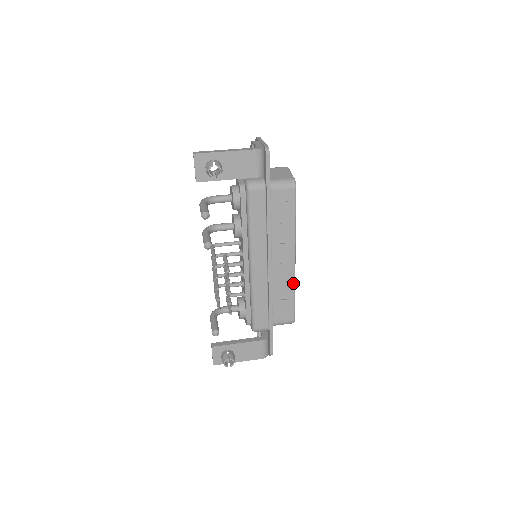
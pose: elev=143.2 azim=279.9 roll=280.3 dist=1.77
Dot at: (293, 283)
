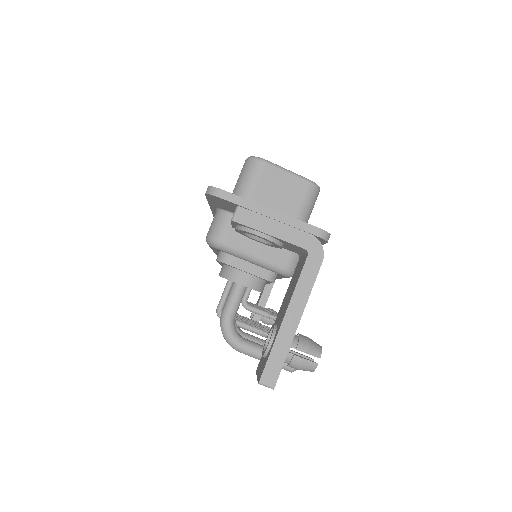
Dot at: occluded
